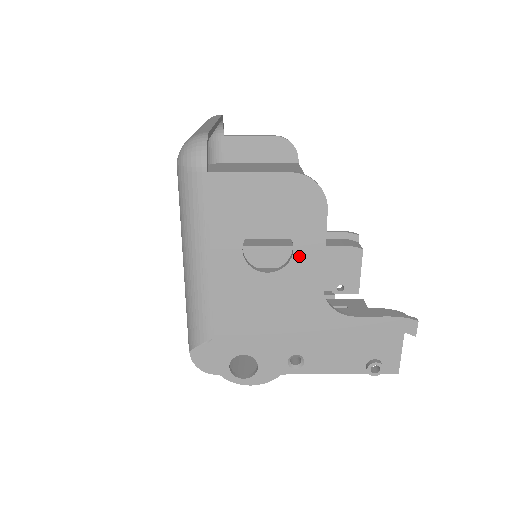
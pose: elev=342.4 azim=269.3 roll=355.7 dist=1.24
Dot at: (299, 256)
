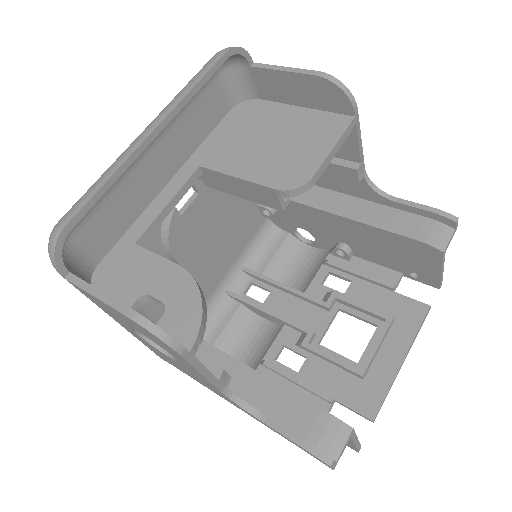
Dot at: (184, 364)
